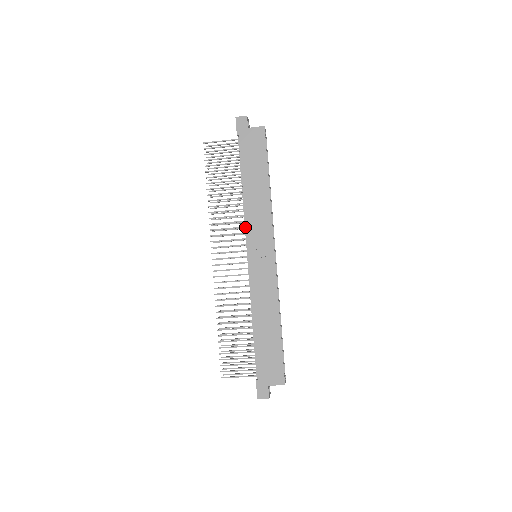
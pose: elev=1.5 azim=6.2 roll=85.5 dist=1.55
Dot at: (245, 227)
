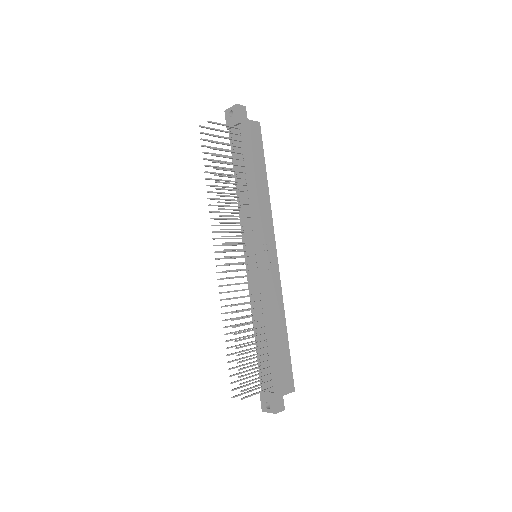
Dot at: (251, 223)
